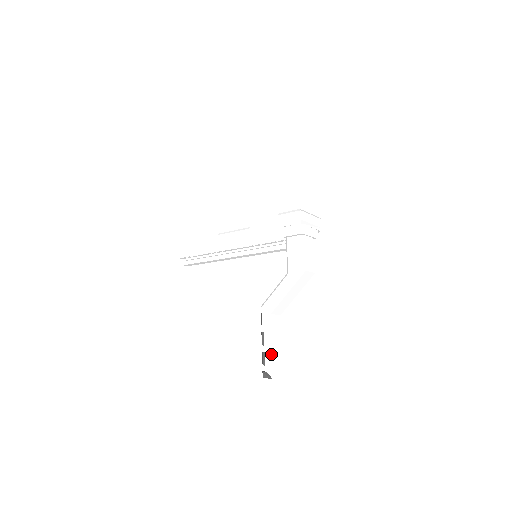
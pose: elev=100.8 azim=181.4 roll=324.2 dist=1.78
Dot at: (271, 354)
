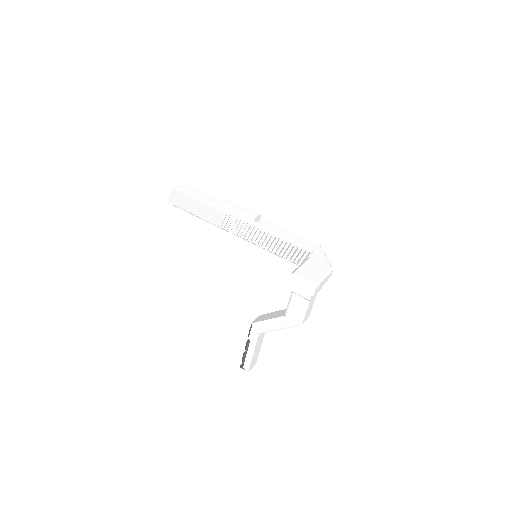
Dot at: (251, 359)
